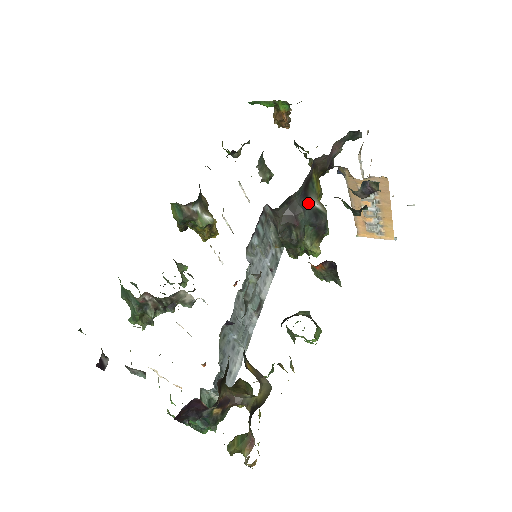
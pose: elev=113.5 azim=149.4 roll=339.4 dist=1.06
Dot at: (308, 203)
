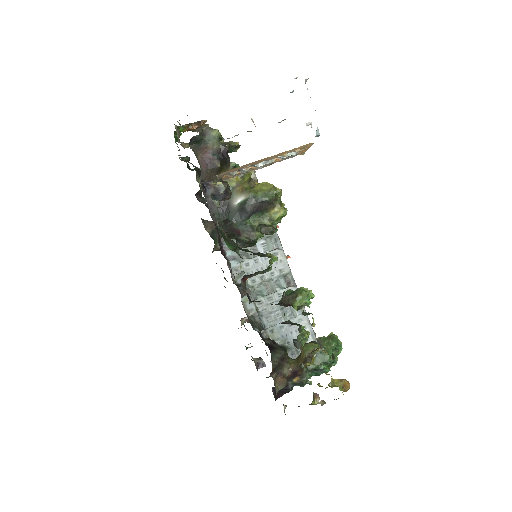
Dot at: (232, 209)
